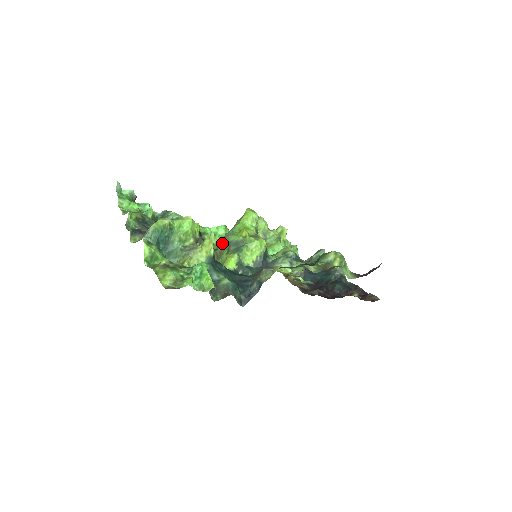
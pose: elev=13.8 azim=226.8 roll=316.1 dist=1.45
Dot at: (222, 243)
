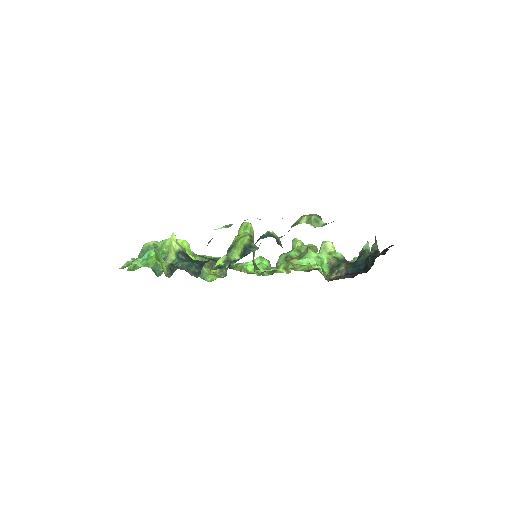
Dot at: occluded
